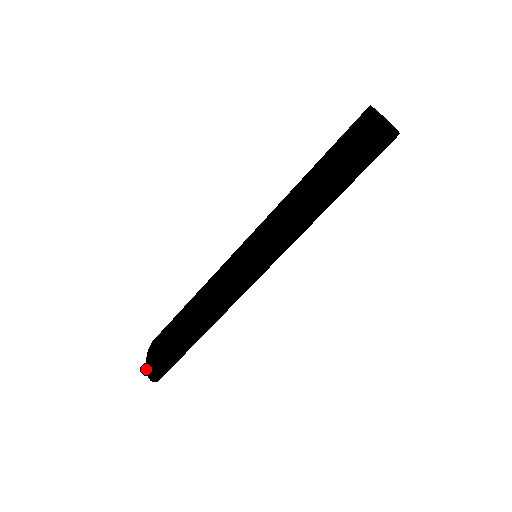
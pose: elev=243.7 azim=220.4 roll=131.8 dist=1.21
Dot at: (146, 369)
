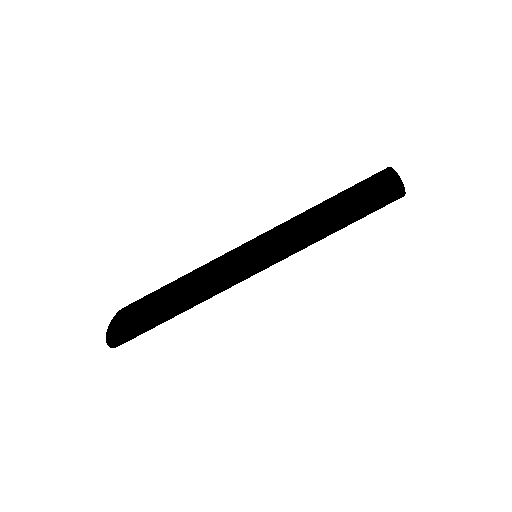
Dot at: (109, 326)
